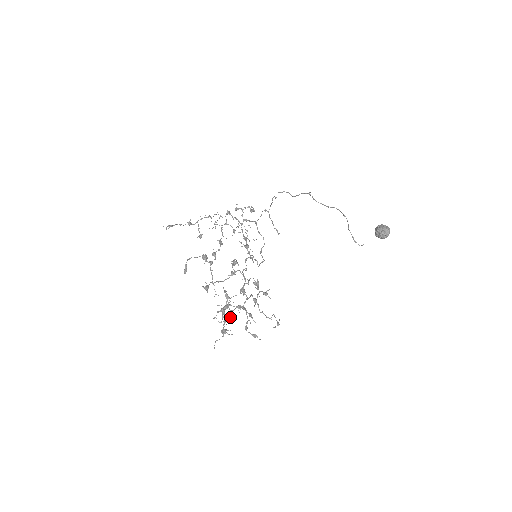
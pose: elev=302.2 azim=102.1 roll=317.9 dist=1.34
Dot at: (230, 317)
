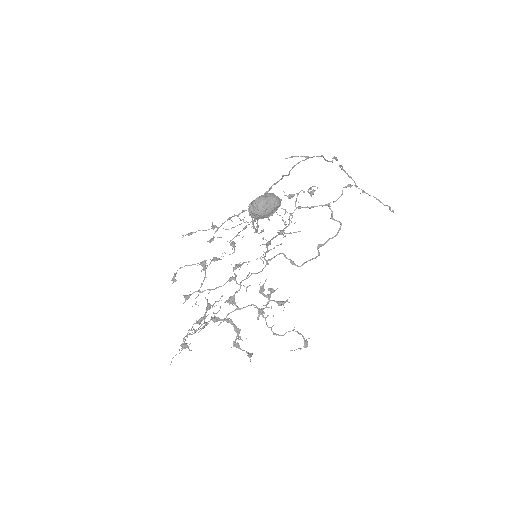
Dot at: (194, 330)
